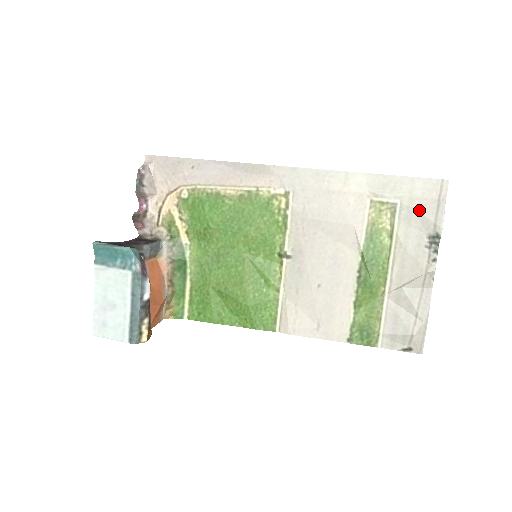
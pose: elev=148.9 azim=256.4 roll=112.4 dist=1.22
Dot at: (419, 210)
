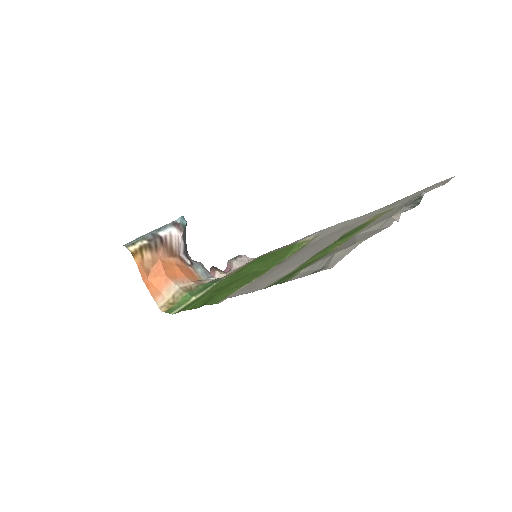
Dot at: occluded
